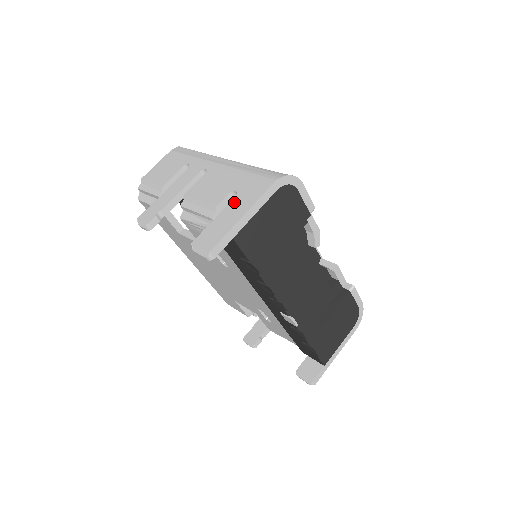
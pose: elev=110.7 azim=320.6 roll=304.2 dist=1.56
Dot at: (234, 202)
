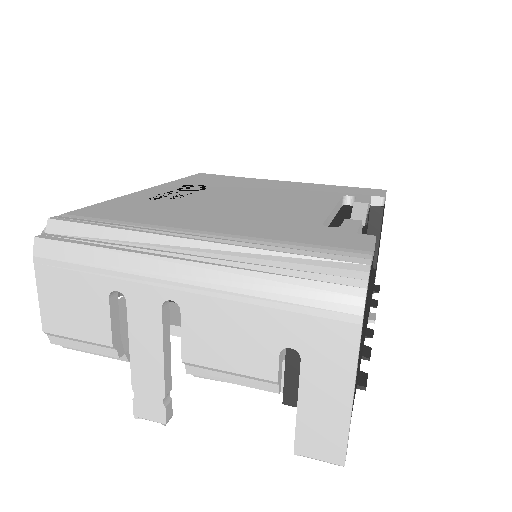
Dot at: (309, 373)
